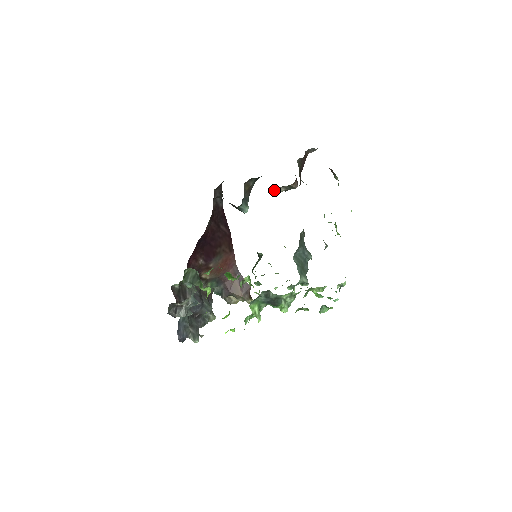
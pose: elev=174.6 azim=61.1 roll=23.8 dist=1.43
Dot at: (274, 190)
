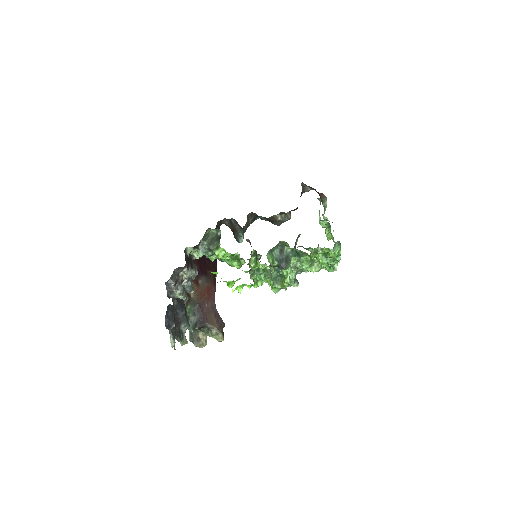
Dot at: (274, 216)
